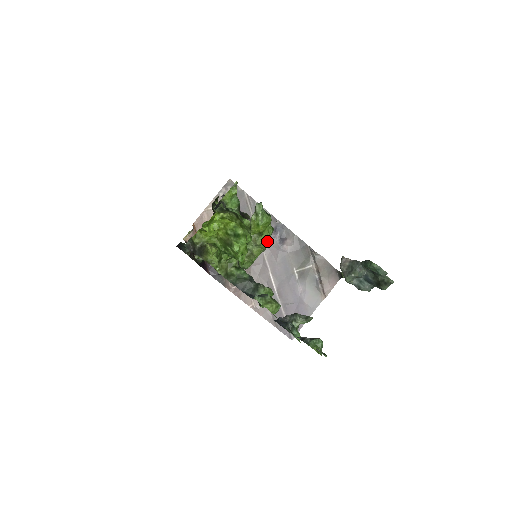
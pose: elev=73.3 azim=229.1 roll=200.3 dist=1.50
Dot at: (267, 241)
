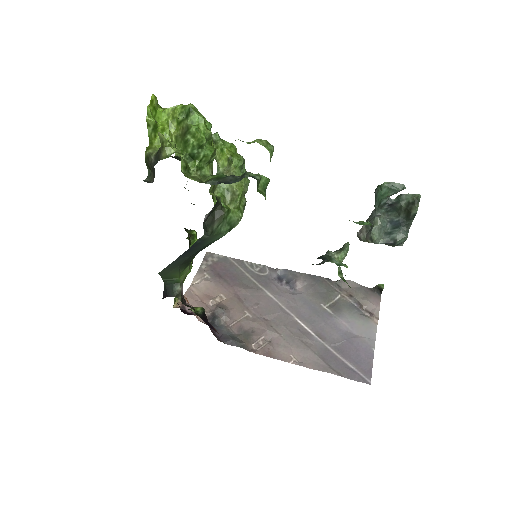
Dot at: occluded
